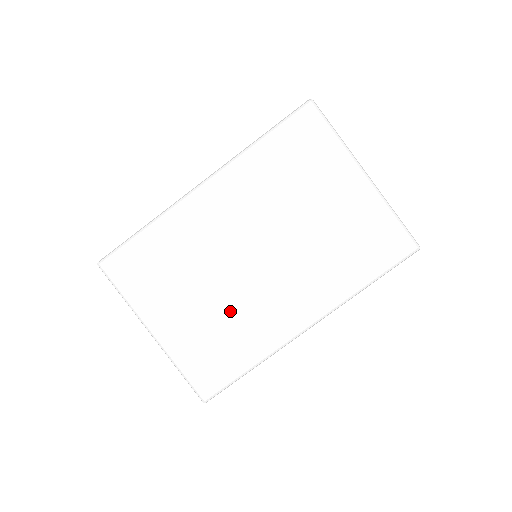
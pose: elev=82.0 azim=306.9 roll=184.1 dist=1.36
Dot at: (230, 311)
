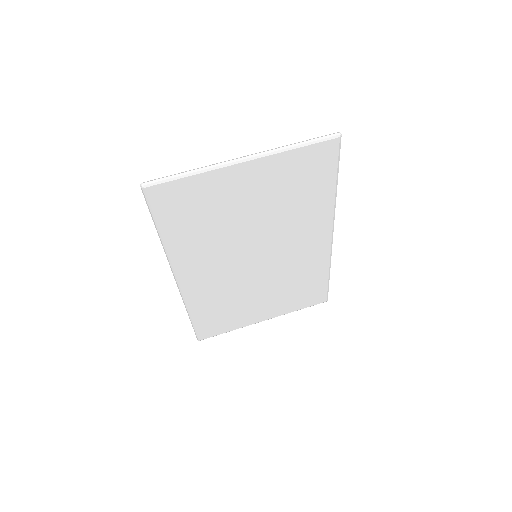
Dot at: (283, 280)
